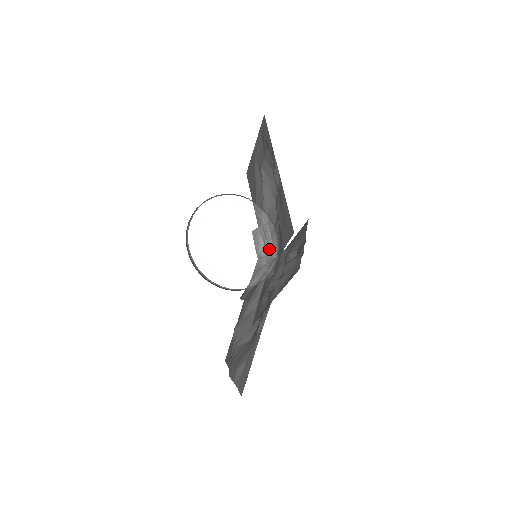
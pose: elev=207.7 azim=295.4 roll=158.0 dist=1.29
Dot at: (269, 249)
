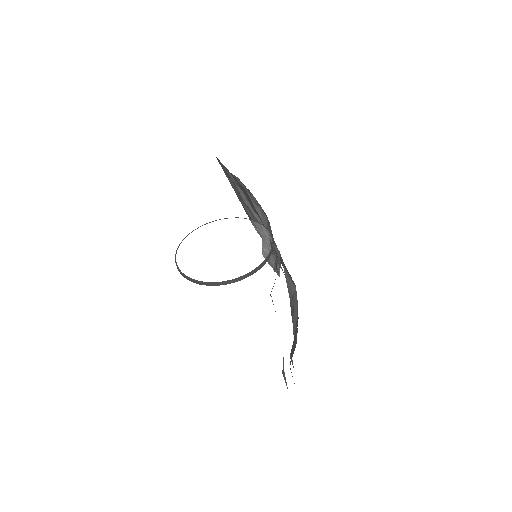
Dot at: (261, 240)
